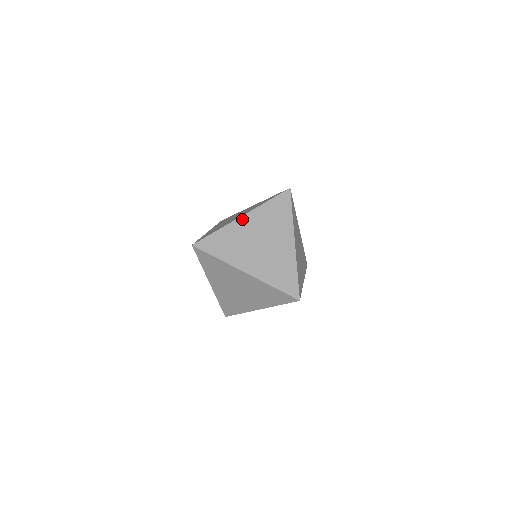
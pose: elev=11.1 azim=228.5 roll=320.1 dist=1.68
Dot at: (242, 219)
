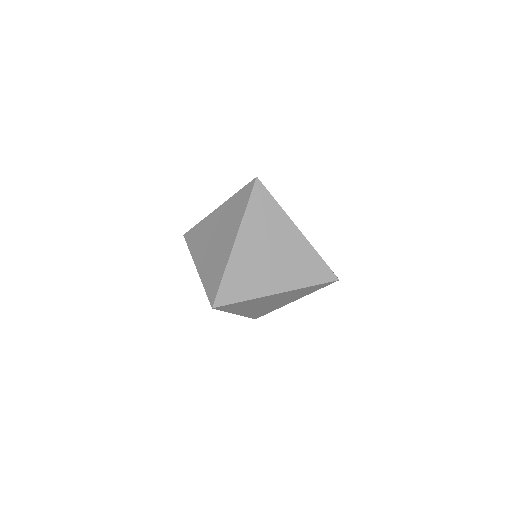
Dot at: (275, 295)
